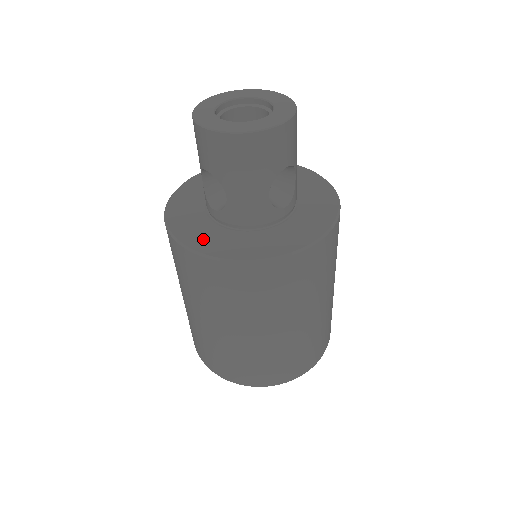
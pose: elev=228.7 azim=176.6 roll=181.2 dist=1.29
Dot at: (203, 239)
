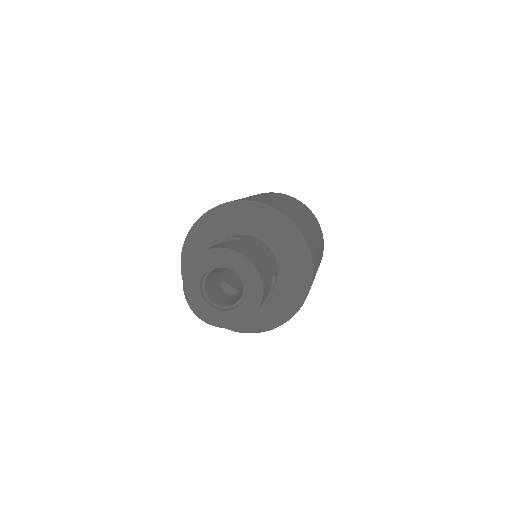
Dot at: occluded
